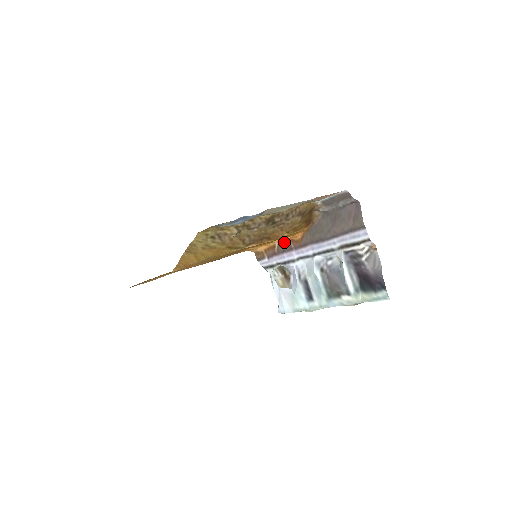
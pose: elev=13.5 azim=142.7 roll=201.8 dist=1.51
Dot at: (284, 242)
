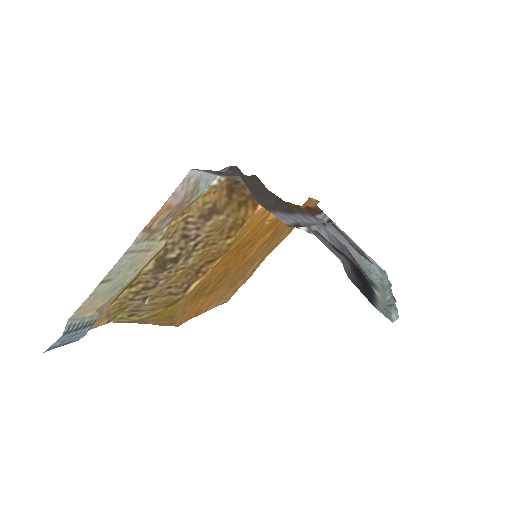
Dot at: (294, 204)
